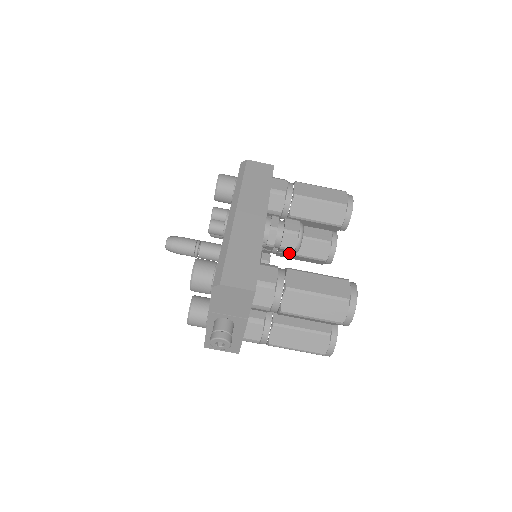
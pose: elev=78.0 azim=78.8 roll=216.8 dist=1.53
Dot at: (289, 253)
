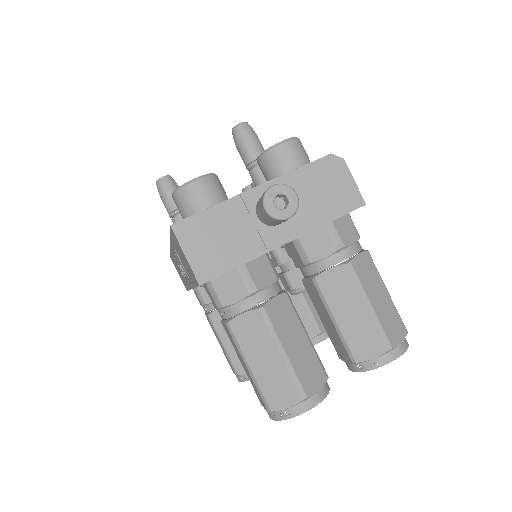
Dot at: (294, 284)
